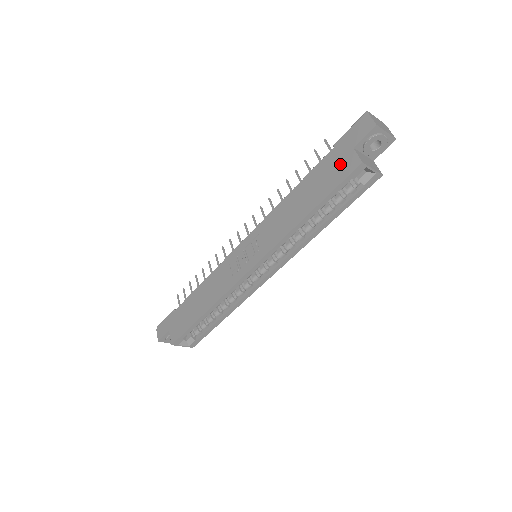
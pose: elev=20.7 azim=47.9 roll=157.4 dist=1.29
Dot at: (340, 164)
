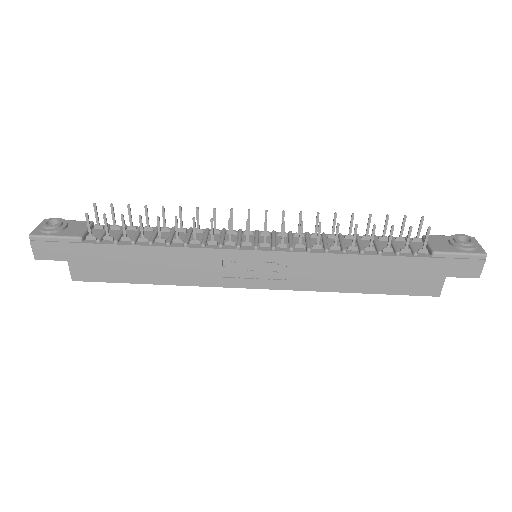
Dot at: (424, 280)
